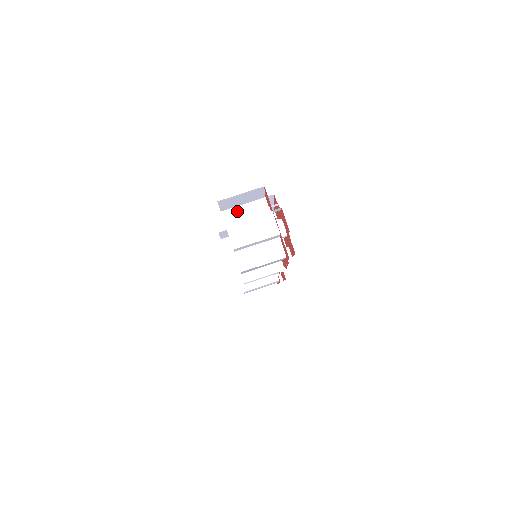
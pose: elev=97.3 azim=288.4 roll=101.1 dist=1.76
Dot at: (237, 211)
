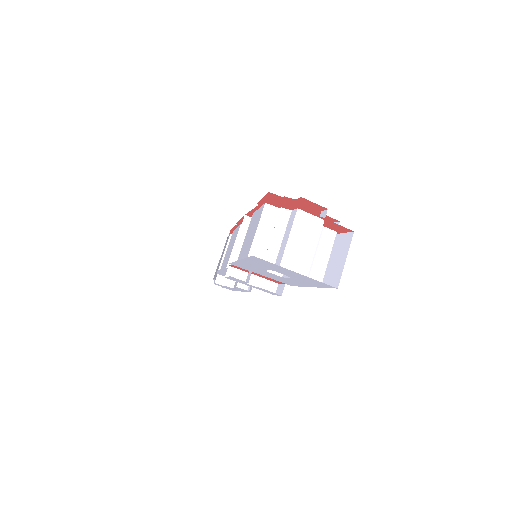
Dot at: (259, 242)
